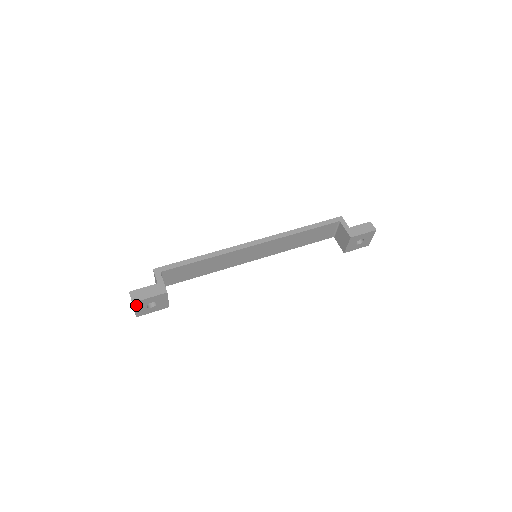
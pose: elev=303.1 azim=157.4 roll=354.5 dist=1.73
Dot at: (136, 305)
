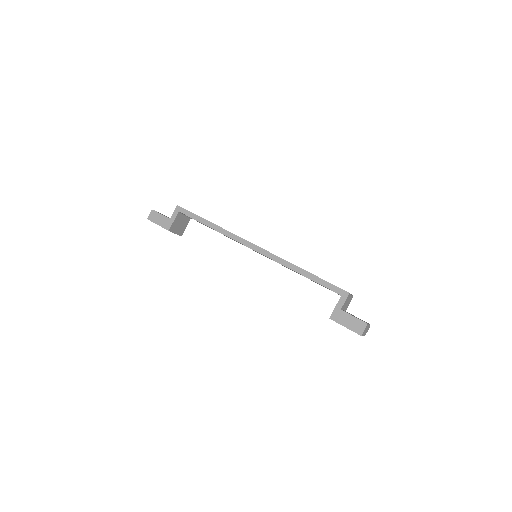
Dot at: occluded
